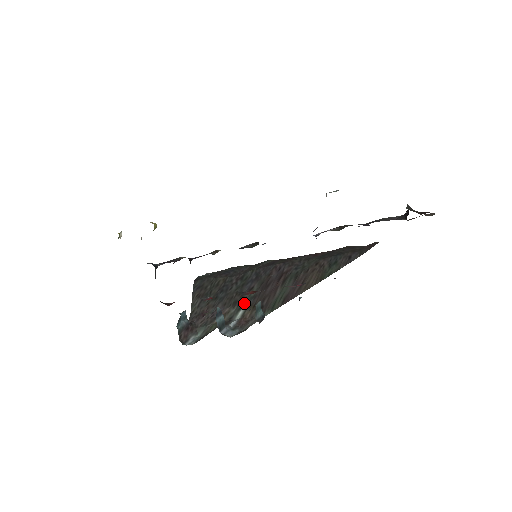
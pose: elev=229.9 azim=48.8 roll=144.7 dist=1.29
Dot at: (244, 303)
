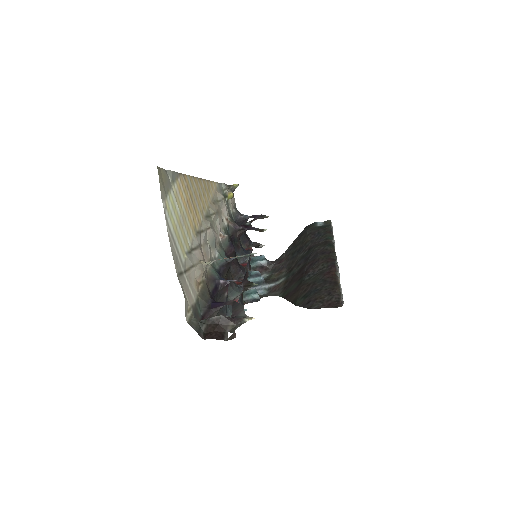
Dot at: (289, 274)
